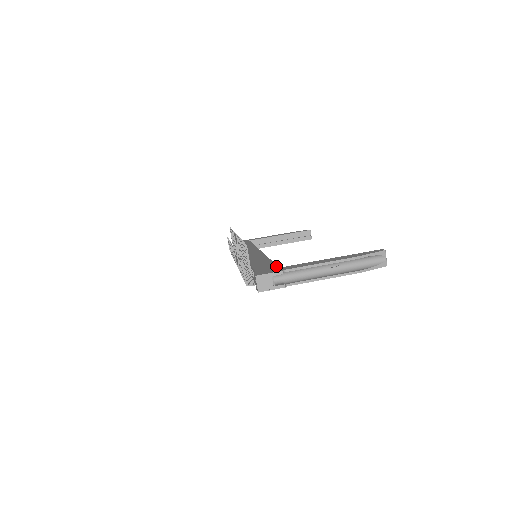
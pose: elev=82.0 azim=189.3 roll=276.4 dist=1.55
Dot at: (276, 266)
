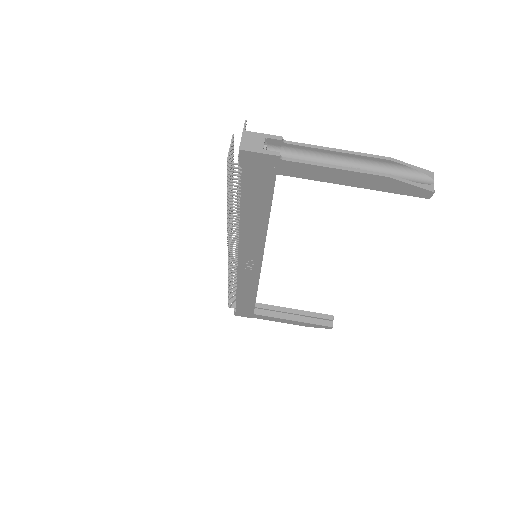
Dot at: occluded
